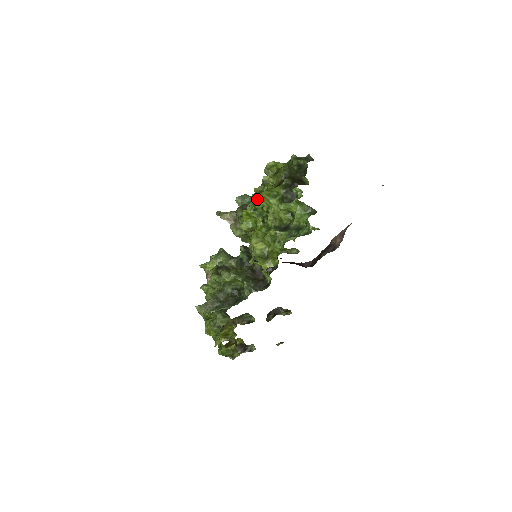
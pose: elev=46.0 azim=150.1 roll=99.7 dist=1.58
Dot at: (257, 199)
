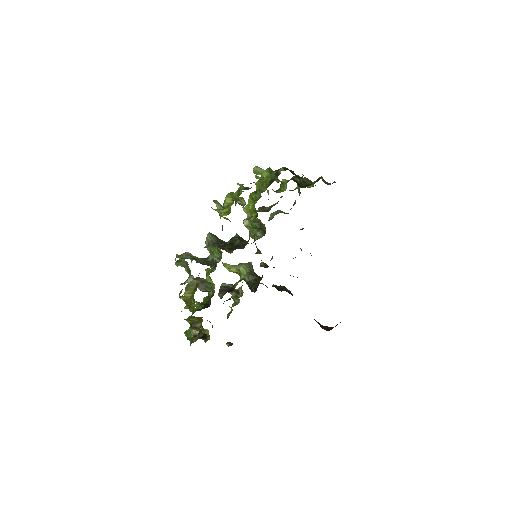
Dot at: (258, 180)
